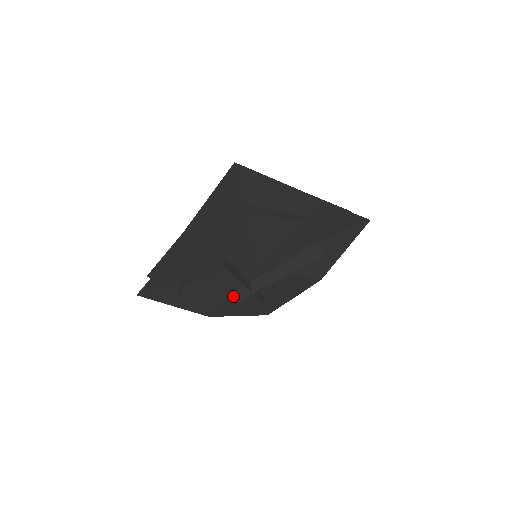
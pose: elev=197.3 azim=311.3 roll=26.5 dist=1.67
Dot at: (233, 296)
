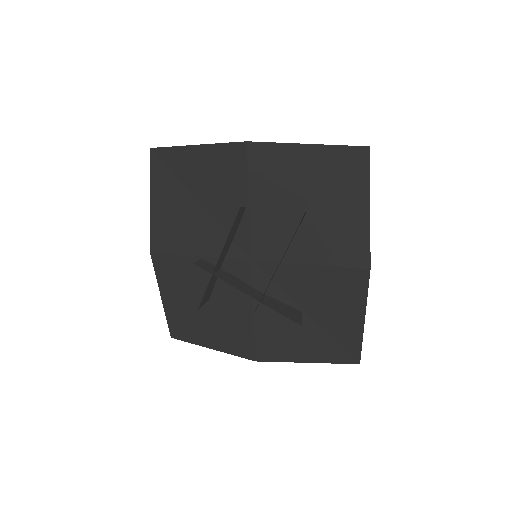
Dot at: (261, 321)
